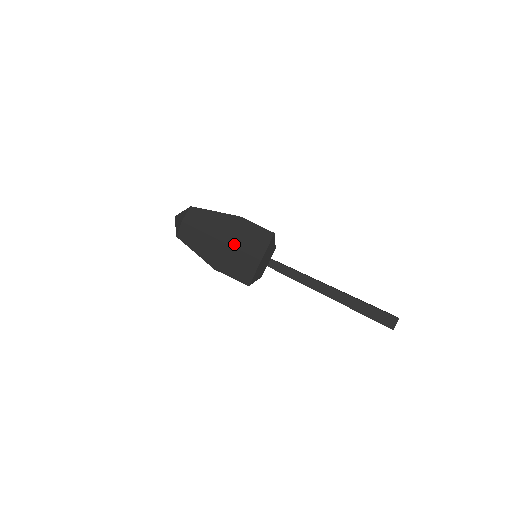
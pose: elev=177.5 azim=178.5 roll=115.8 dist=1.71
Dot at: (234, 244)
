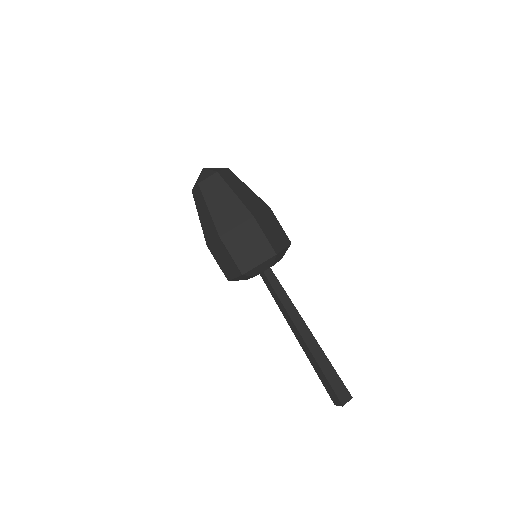
Dot at: (260, 223)
